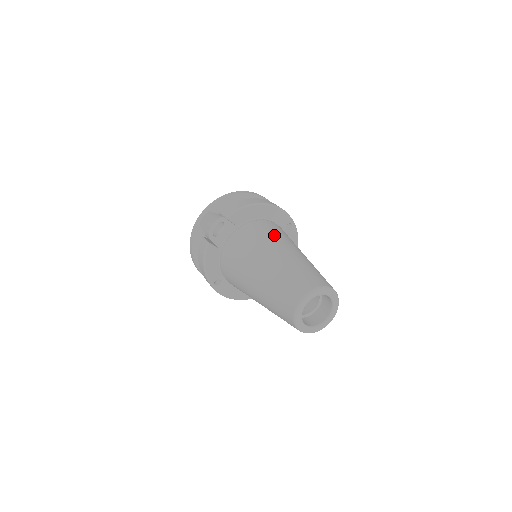
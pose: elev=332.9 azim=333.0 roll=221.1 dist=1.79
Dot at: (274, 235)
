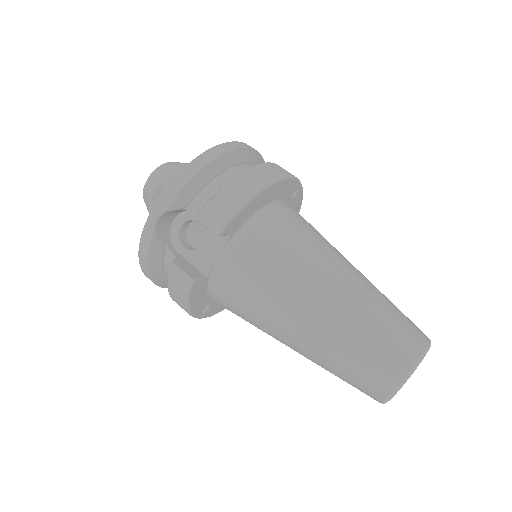
Dot at: (305, 247)
